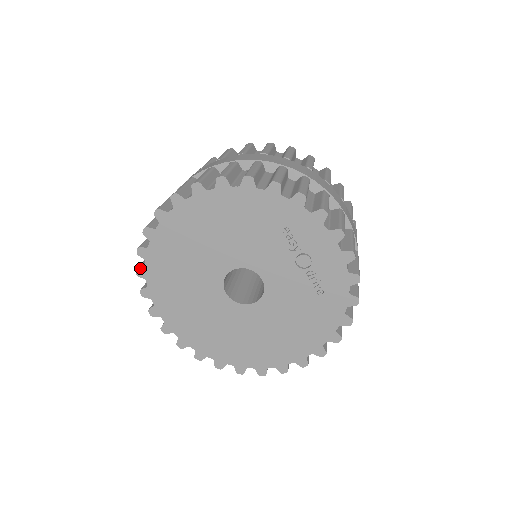
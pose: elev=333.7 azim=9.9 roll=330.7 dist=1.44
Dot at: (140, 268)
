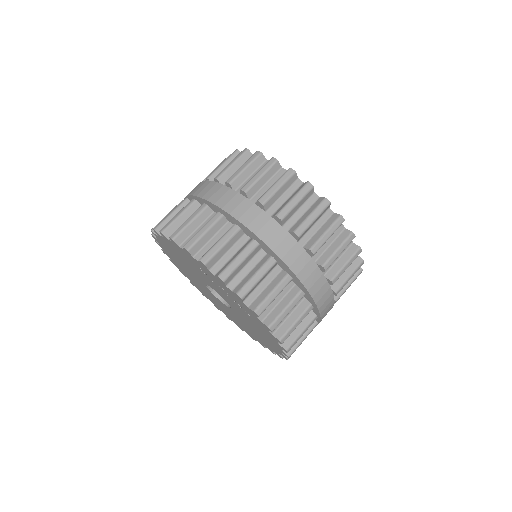
Dot at: occluded
